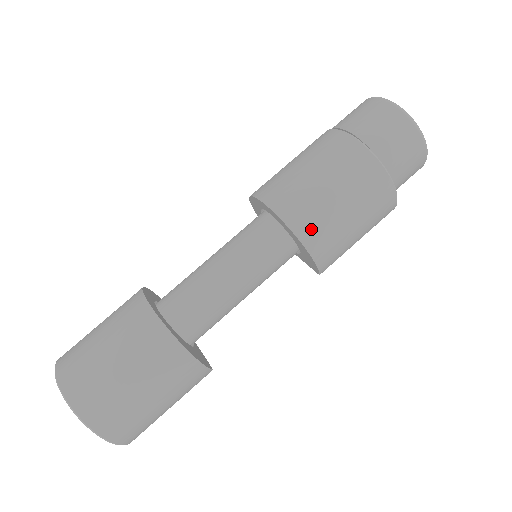
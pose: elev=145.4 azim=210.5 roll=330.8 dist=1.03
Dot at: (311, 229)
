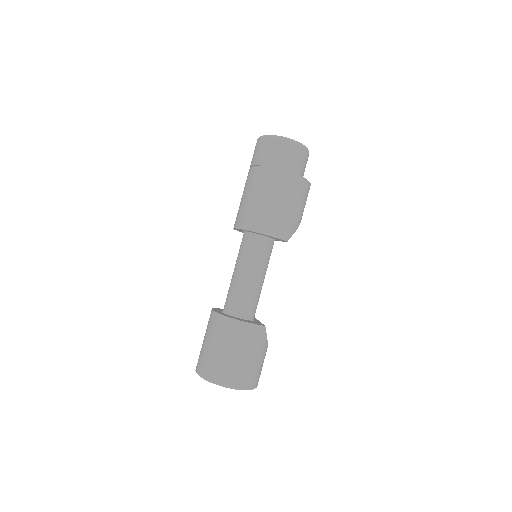
Dot at: (256, 223)
